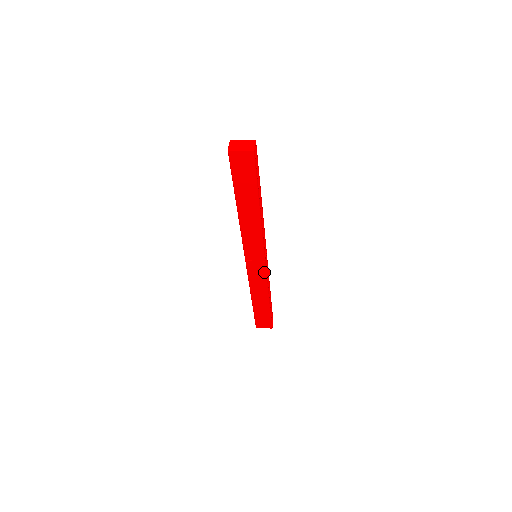
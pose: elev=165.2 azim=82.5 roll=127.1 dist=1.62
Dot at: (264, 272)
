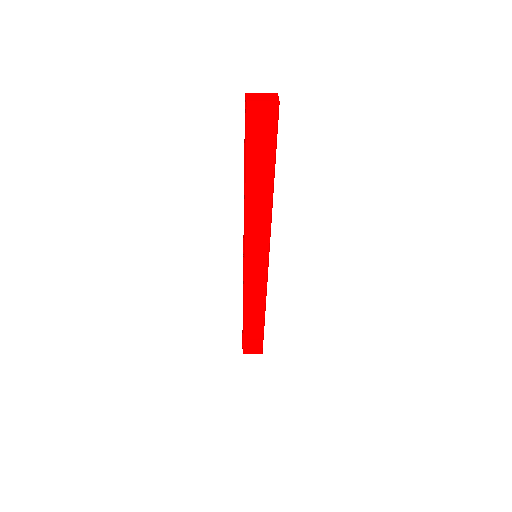
Dot at: (264, 276)
